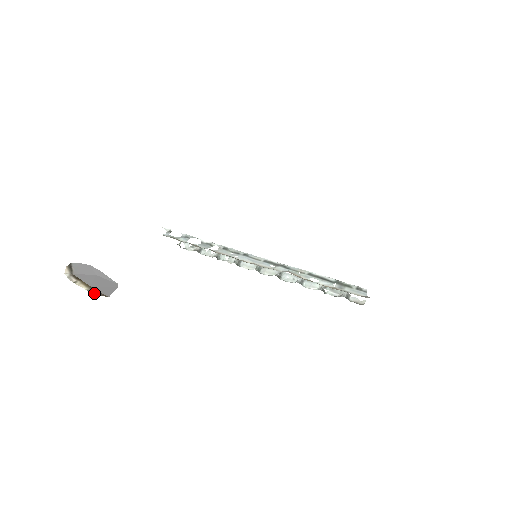
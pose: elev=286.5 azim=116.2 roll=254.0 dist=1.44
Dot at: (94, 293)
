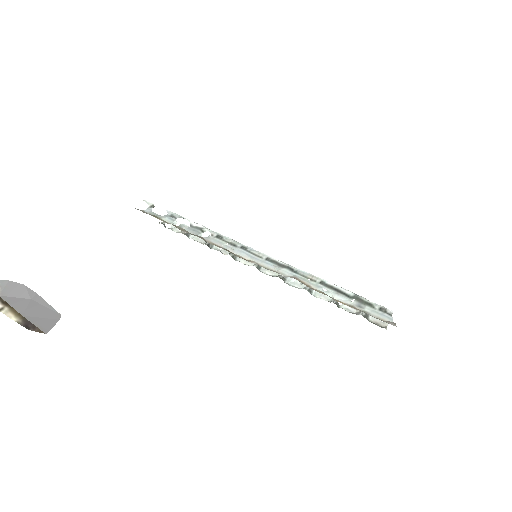
Dot at: (26, 327)
